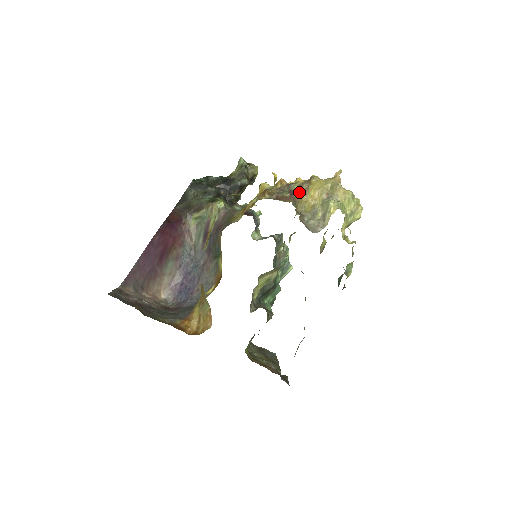
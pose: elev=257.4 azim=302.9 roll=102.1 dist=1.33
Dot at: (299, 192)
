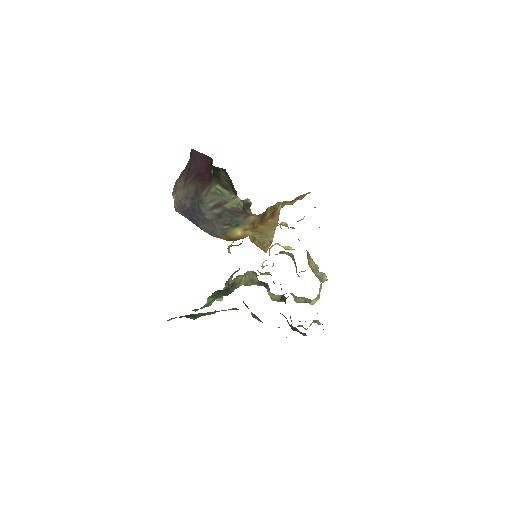
Dot at: occluded
